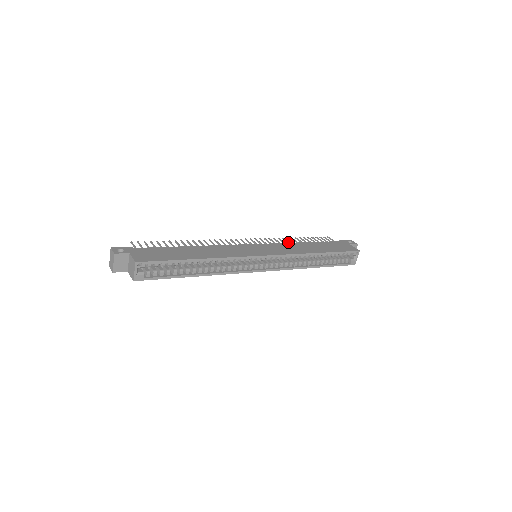
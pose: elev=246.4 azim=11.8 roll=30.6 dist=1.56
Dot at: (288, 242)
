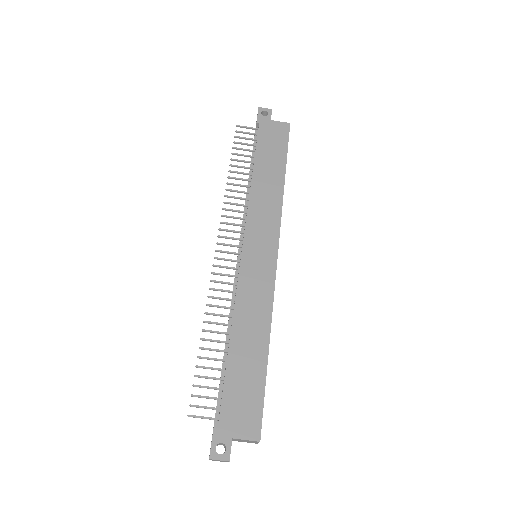
Dot at: occluded
